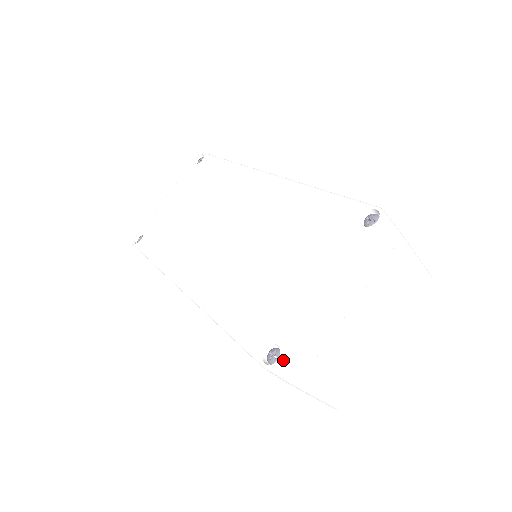
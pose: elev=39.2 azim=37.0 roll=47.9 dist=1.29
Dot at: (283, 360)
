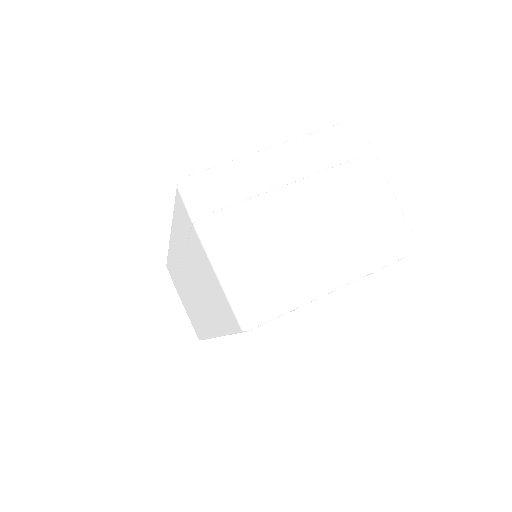
Dot at: (197, 175)
